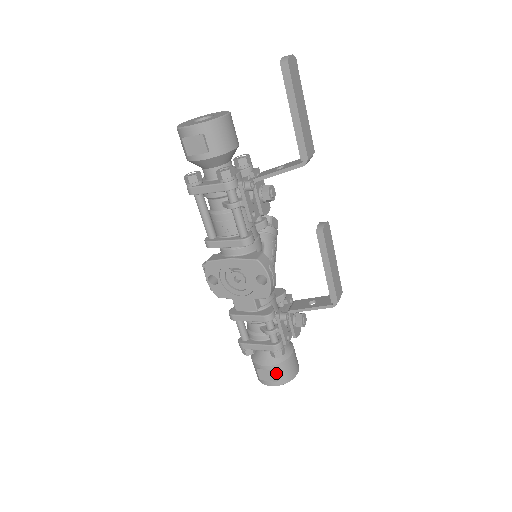
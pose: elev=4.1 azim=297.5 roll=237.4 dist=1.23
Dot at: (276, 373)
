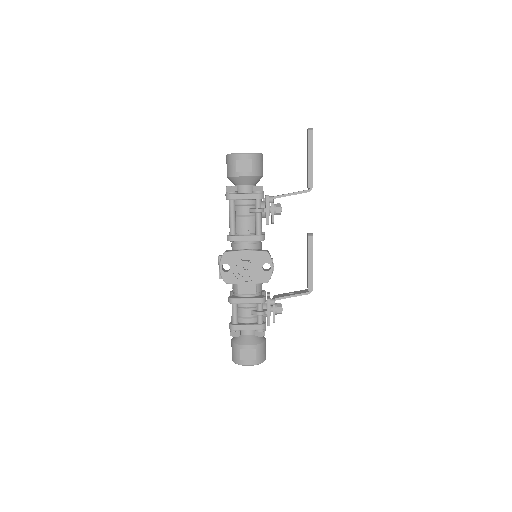
Dot at: (256, 352)
